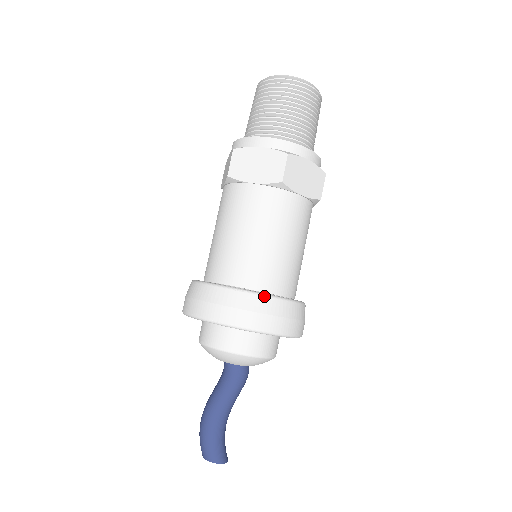
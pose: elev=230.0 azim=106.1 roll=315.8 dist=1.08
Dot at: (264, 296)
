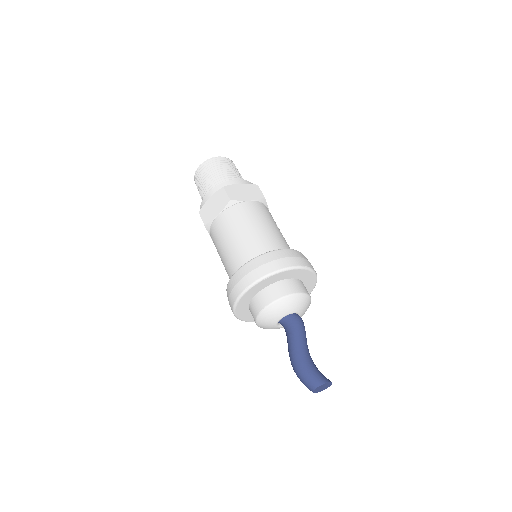
Dot at: (261, 255)
